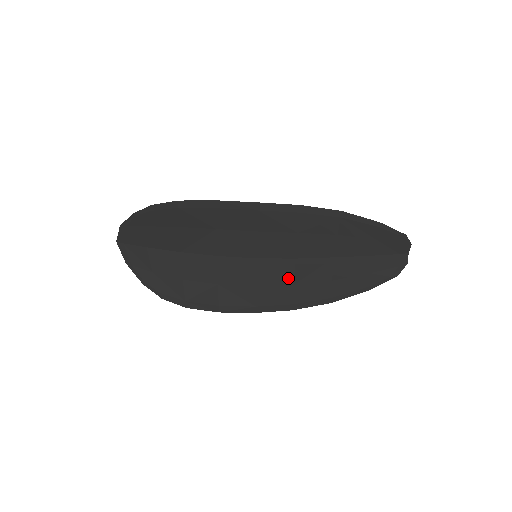
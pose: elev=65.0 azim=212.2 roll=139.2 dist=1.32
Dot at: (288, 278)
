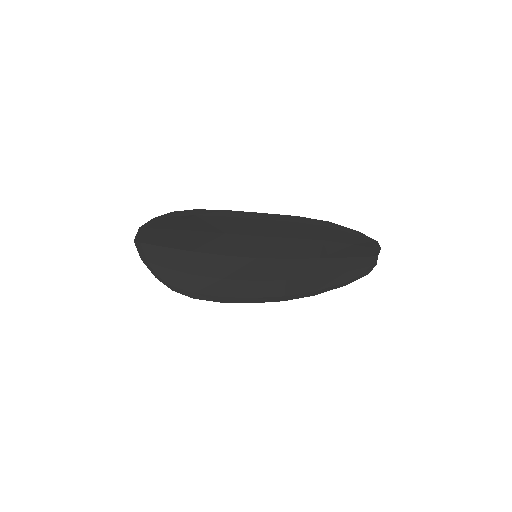
Dot at: (281, 275)
